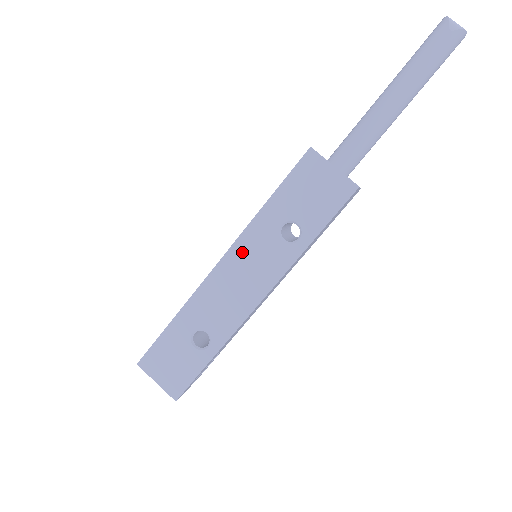
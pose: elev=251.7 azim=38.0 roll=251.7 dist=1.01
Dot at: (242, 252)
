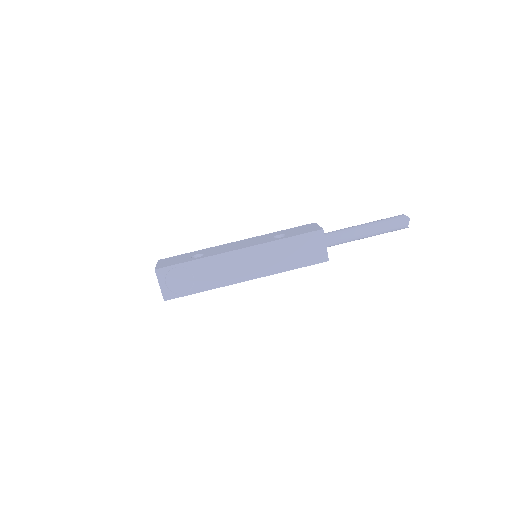
Dot at: (253, 239)
